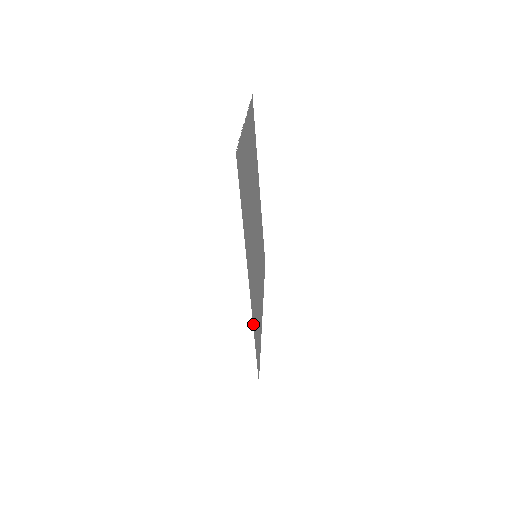
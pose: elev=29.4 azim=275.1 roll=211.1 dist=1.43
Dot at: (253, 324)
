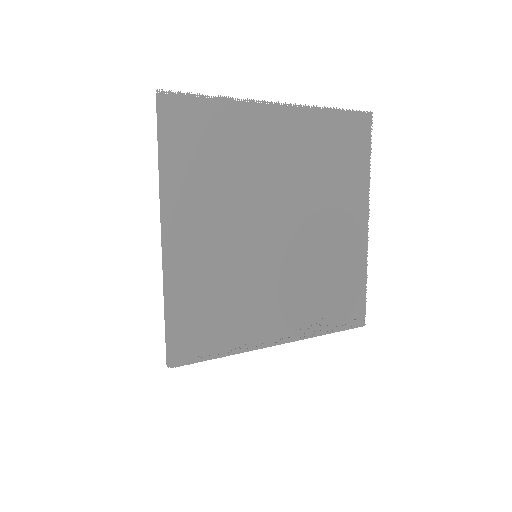
Dot at: (166, 290)
